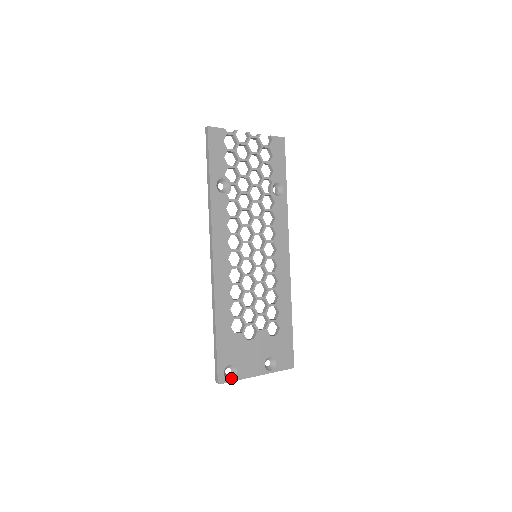
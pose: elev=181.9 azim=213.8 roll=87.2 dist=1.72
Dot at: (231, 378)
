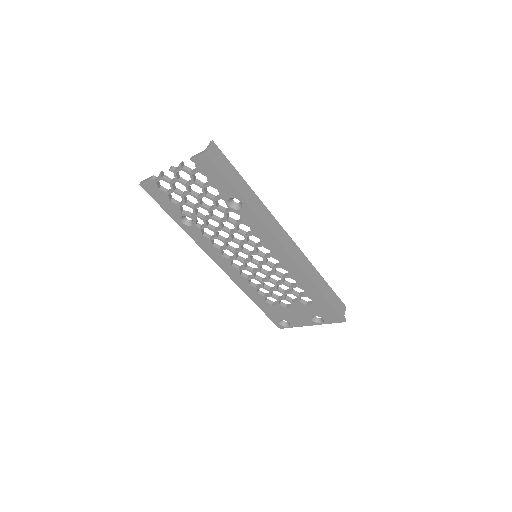
Dot at: (288, 326)
